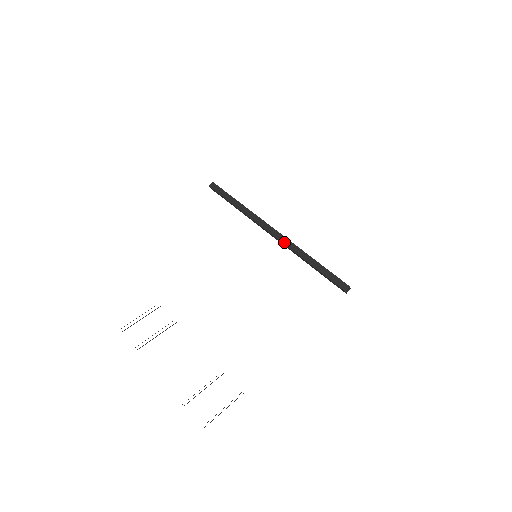
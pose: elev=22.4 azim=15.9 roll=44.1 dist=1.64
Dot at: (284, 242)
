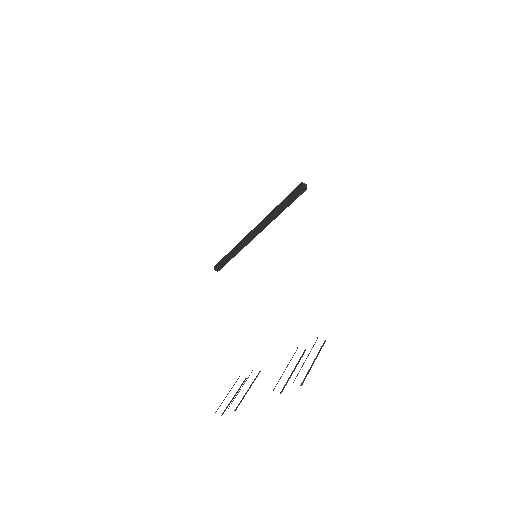
Dot at: (259, 225)
